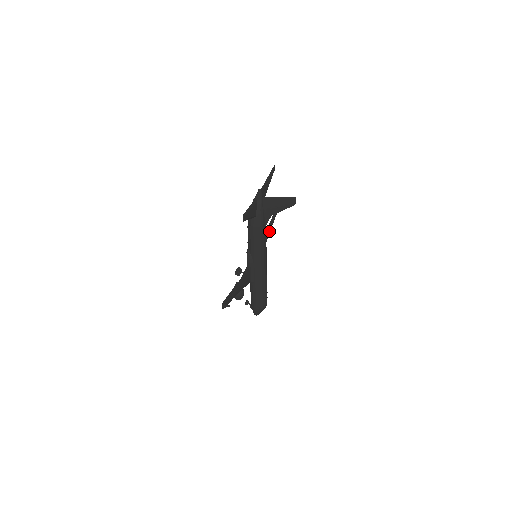
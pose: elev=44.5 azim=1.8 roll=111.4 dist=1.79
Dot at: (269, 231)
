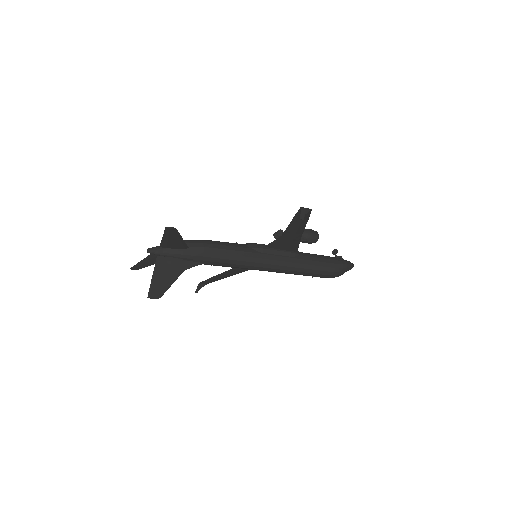
Dot at: (298, 229)
